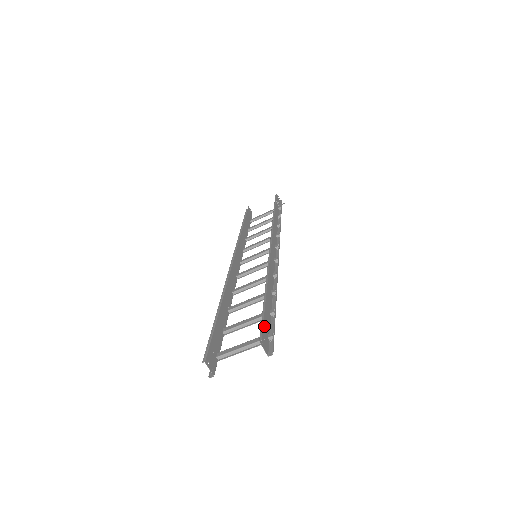
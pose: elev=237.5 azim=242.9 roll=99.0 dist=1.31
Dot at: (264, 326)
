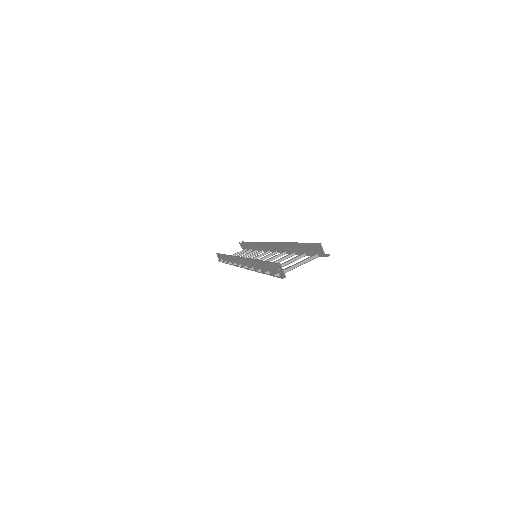
Dot at: (313, 248)
